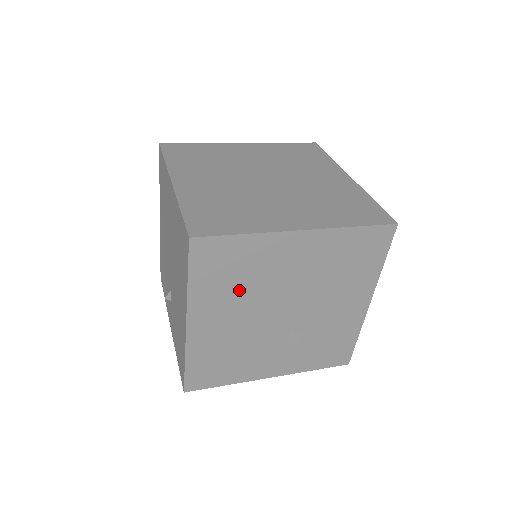
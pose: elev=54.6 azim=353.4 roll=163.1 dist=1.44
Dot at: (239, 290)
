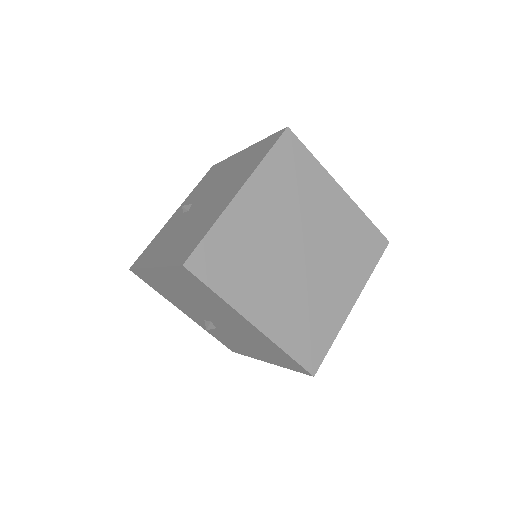
Dot at: (195, 294)
